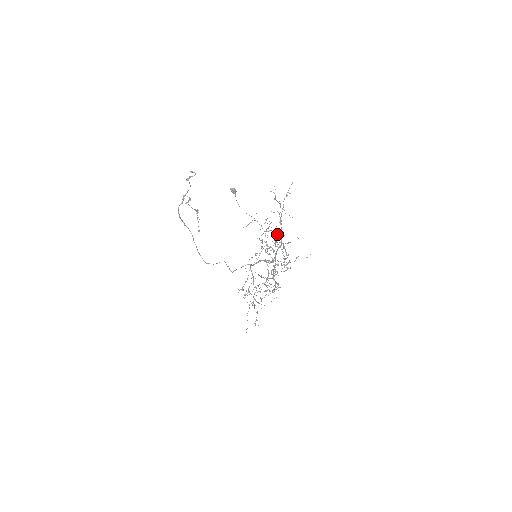
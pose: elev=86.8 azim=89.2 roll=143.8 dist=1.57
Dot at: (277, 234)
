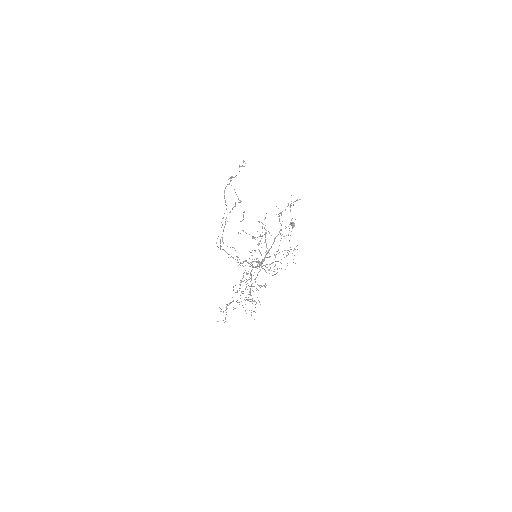
Dot at: (266, 230)
